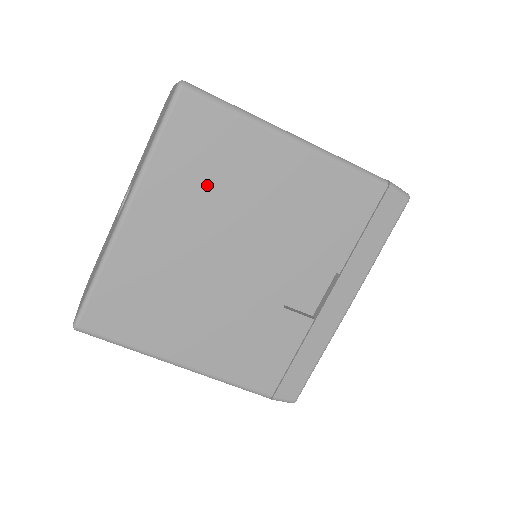
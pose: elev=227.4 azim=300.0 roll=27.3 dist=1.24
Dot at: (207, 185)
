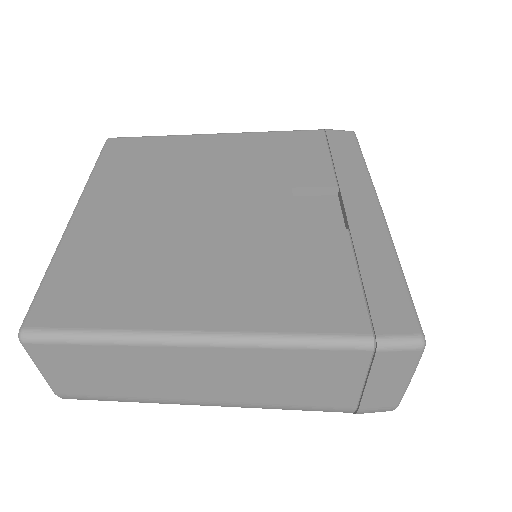
Dot at: (152, 174)
